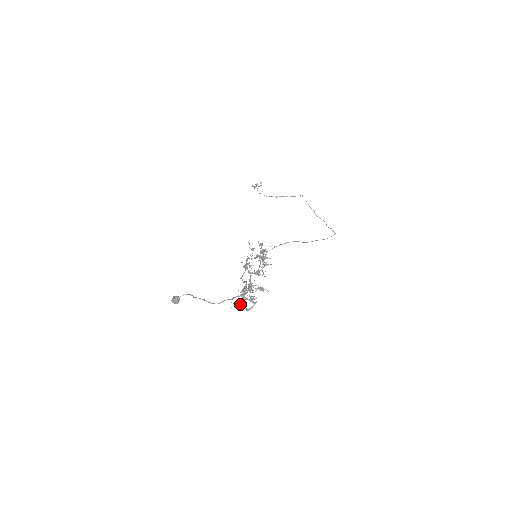
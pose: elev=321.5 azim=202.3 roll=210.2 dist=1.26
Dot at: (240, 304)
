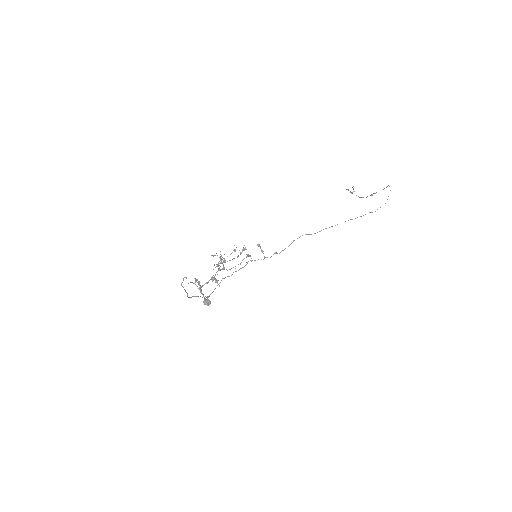
Dot at: (208, 296)
